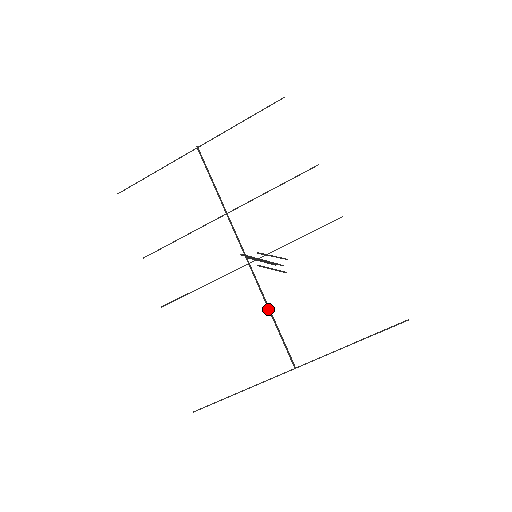
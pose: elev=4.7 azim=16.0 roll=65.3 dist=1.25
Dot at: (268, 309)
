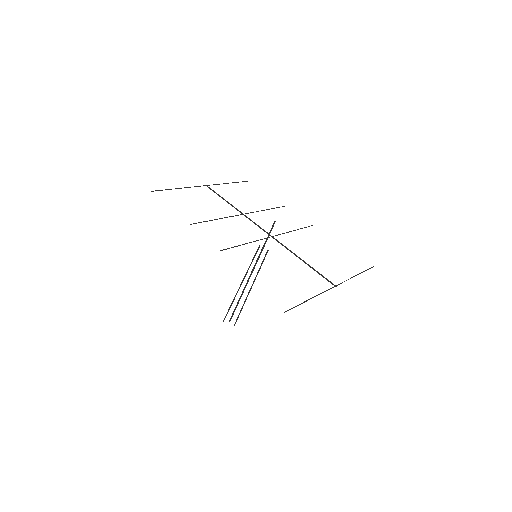
Dot at: (299, 258)
